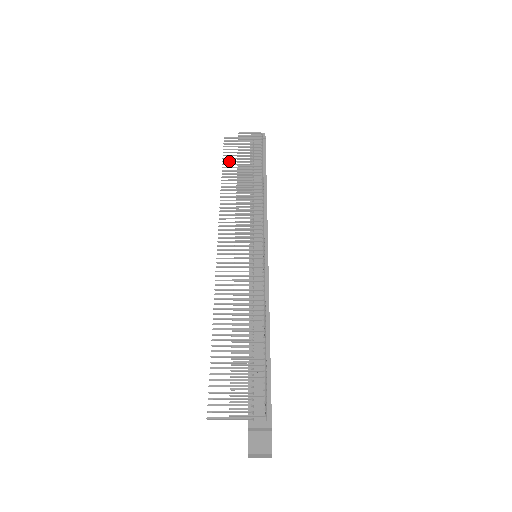
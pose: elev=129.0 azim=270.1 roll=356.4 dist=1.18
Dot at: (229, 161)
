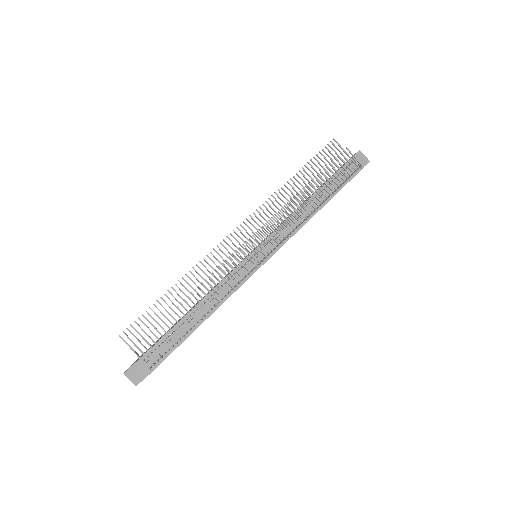
Dot at: (315, 164)
